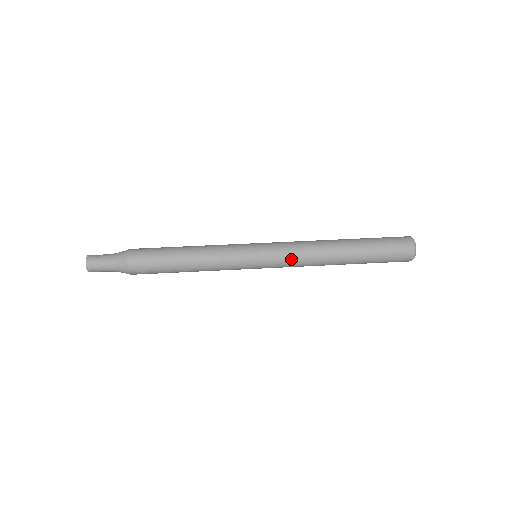
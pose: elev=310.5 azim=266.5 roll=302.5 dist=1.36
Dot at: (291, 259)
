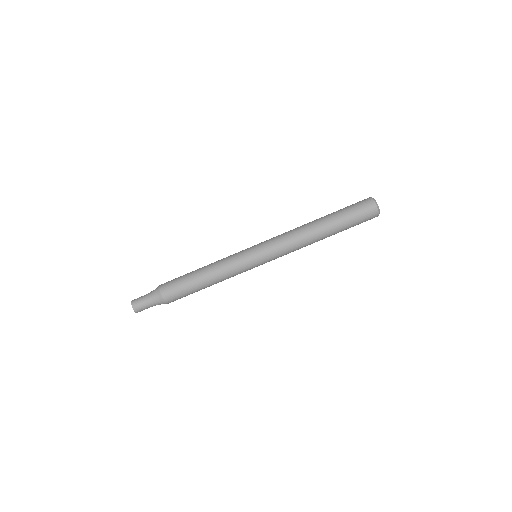
Dot at: (283, 249)
